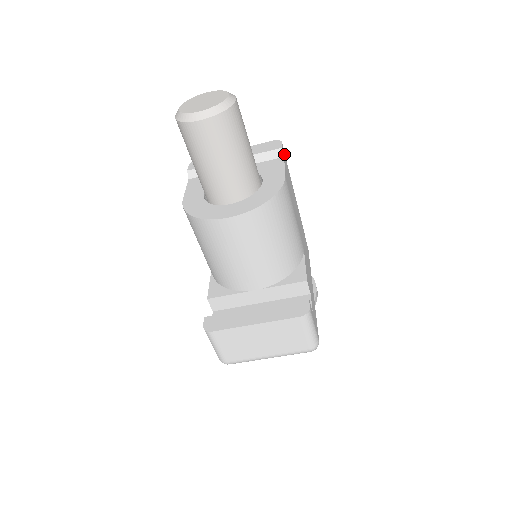
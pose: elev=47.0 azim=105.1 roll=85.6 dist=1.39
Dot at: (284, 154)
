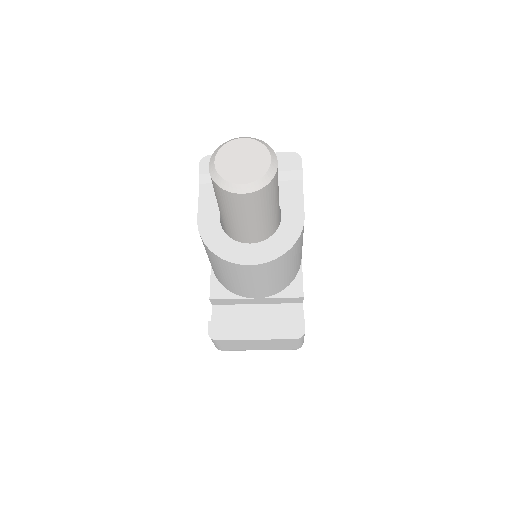
Dot at: occluded
